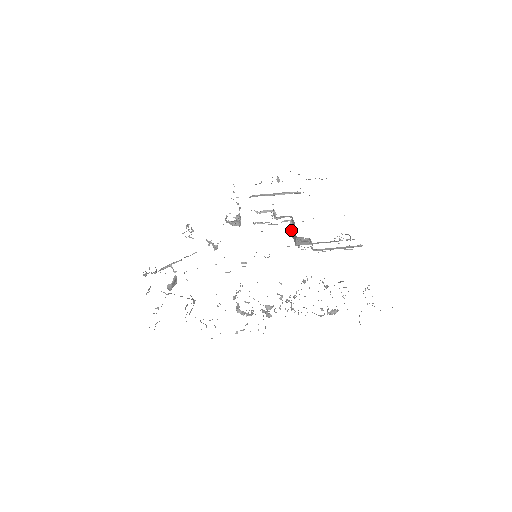
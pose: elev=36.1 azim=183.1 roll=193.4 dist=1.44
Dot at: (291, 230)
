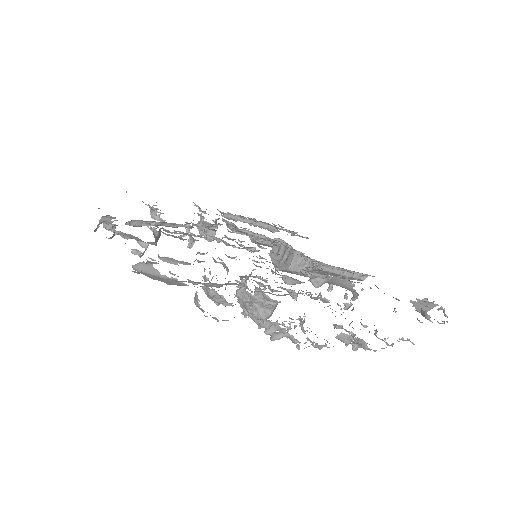
Dot at: (272, 262)
